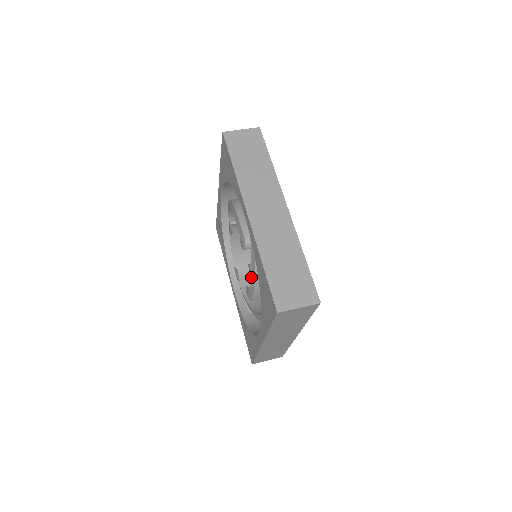
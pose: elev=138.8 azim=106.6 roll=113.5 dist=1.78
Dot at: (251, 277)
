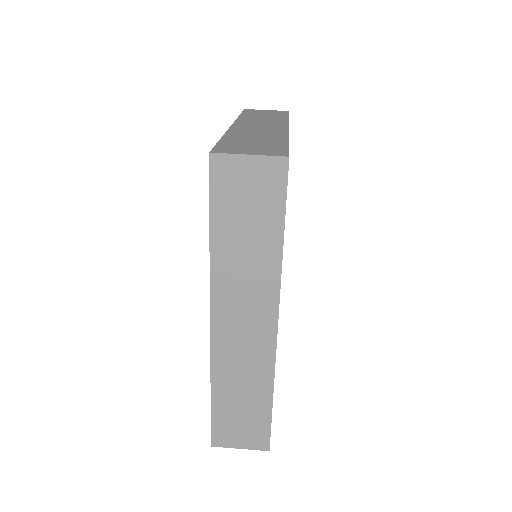
Dot at: occluded
